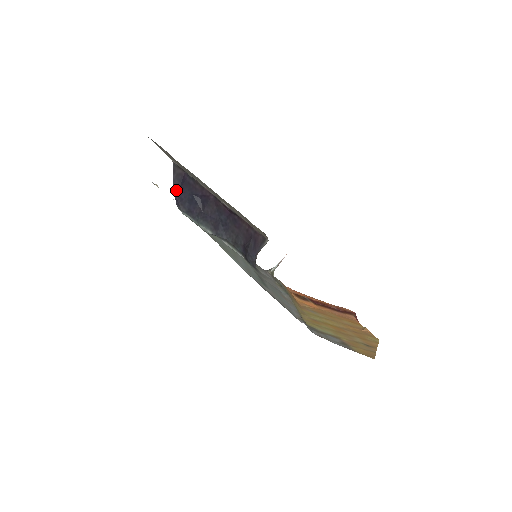
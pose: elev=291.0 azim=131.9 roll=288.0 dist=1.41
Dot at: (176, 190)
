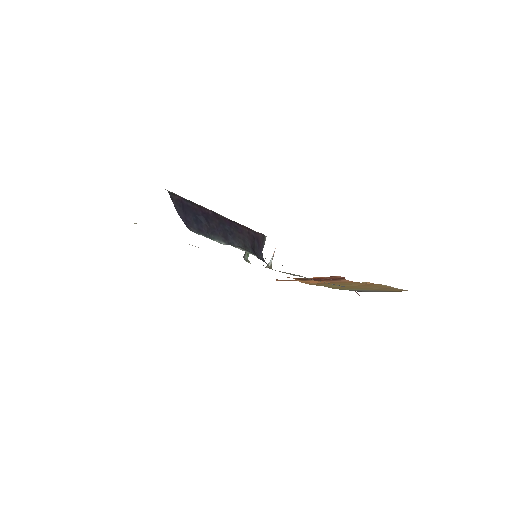
Dot at: (181, 215)
